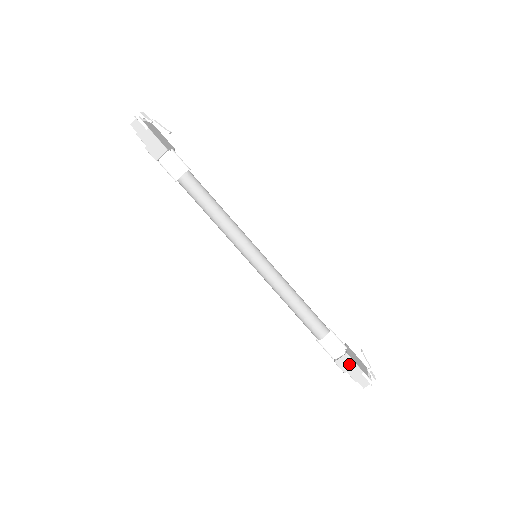
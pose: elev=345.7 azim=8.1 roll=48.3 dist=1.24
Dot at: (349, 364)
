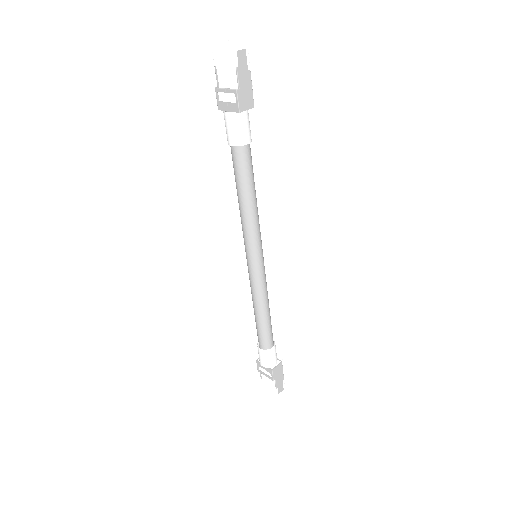
Dot at: (280, 372)
